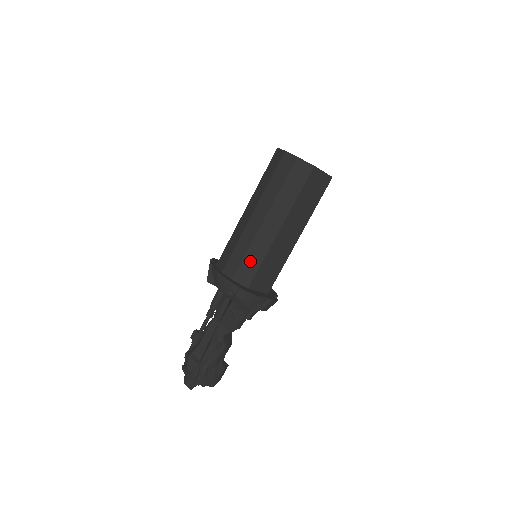
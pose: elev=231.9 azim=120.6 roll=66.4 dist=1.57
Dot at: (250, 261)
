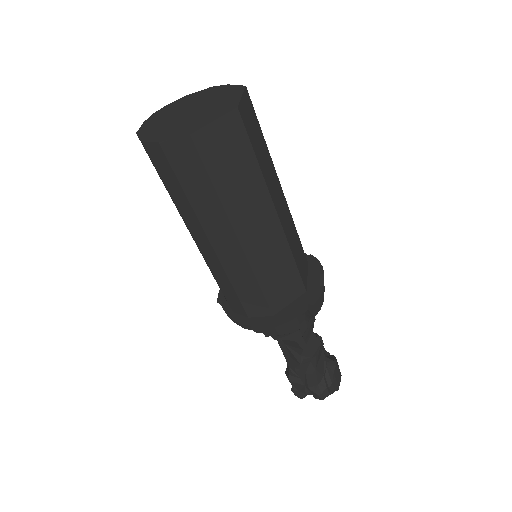
Dot at: (245, 291)
